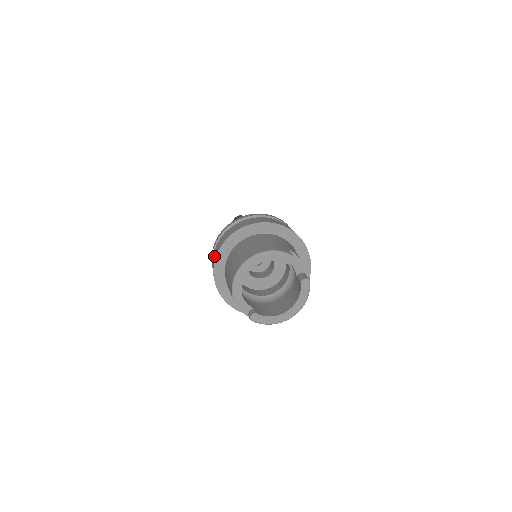
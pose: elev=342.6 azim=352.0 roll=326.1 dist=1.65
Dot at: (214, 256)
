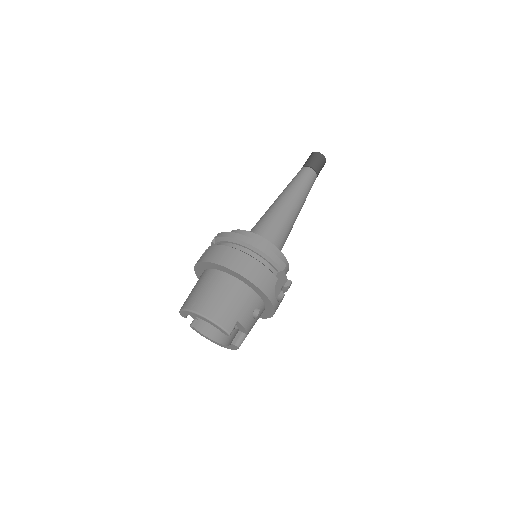
Dot at: (214, 242)
